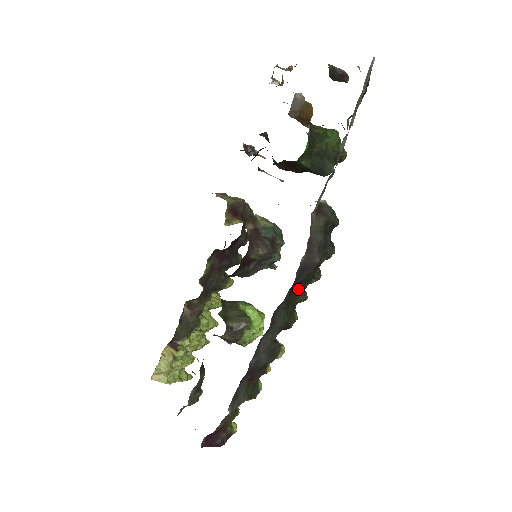
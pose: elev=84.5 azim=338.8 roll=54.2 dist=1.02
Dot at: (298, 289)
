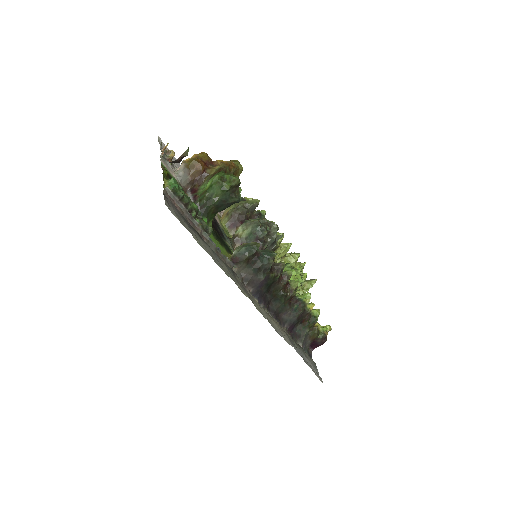
Dot at: (273, 287)
